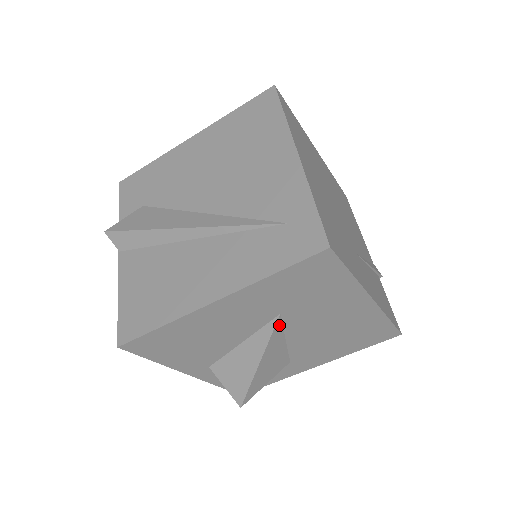
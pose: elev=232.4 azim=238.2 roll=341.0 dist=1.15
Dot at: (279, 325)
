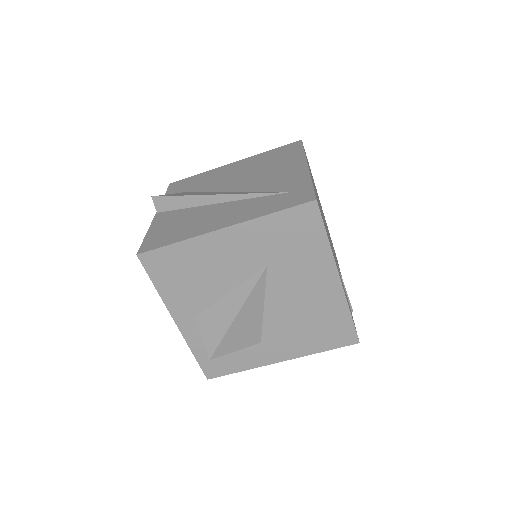
Dot at: (263, 279)
